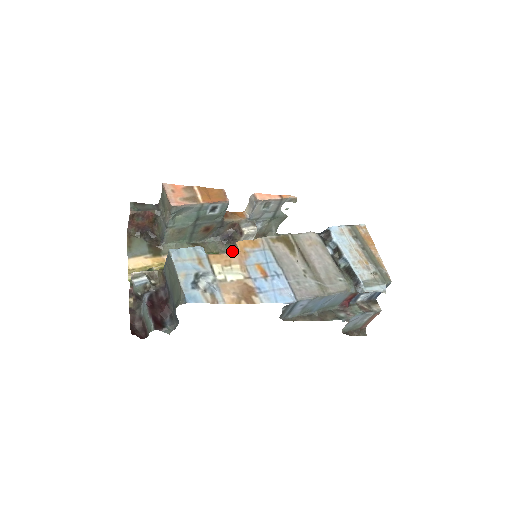
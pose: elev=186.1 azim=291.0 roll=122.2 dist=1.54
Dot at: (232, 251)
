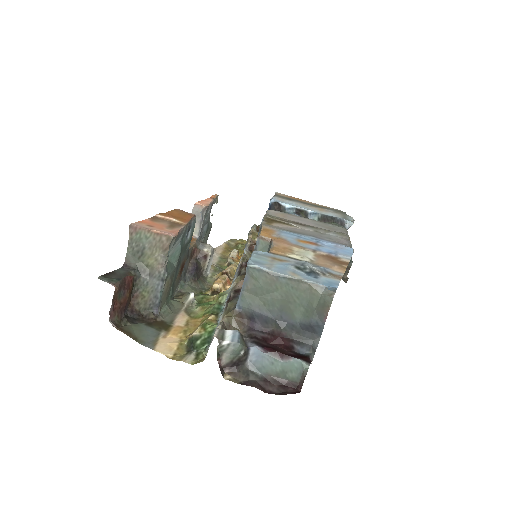
Dot at: (273, 241)
